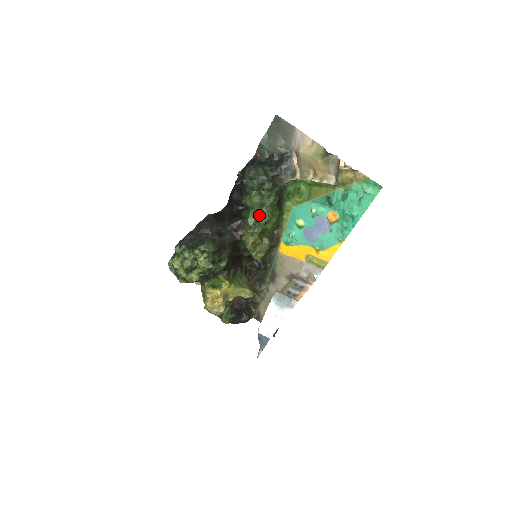
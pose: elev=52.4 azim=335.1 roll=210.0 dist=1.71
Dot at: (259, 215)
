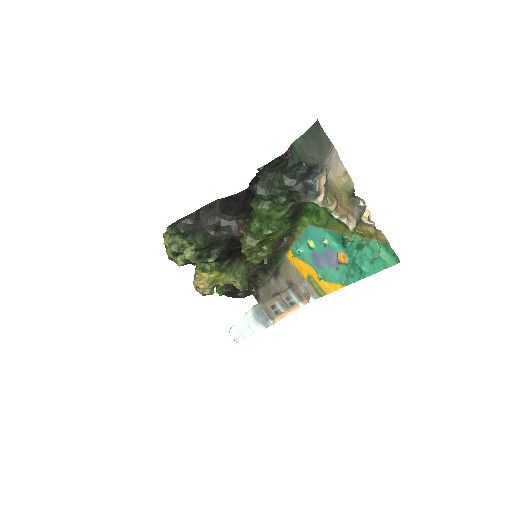
Dot at: (263, 225)
